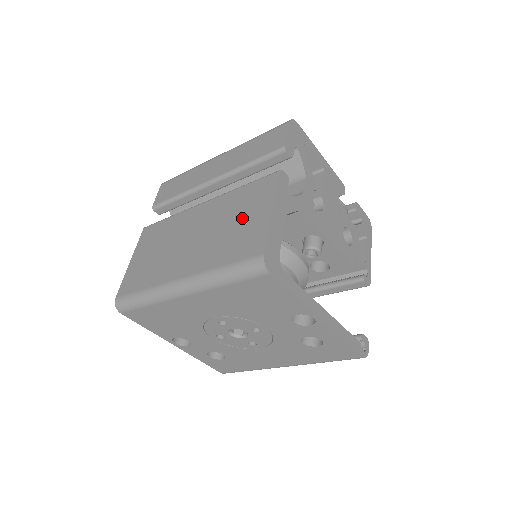
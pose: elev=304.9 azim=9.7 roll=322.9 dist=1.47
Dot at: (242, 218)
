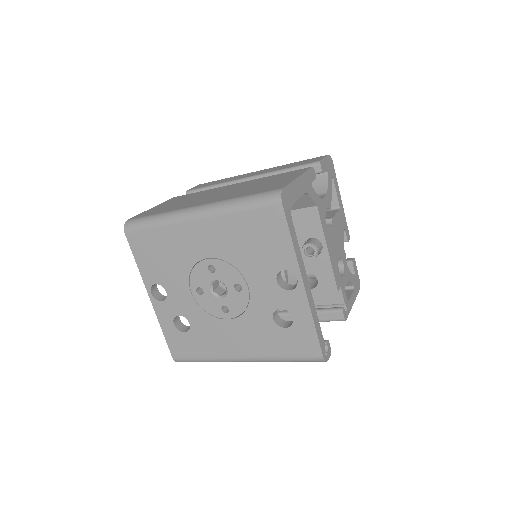
Dot at: (270, 182)
